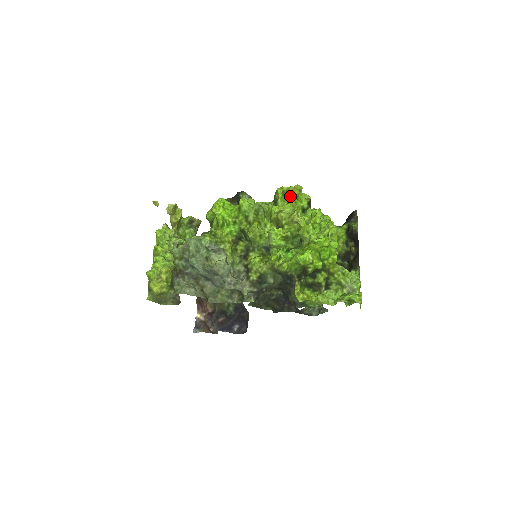
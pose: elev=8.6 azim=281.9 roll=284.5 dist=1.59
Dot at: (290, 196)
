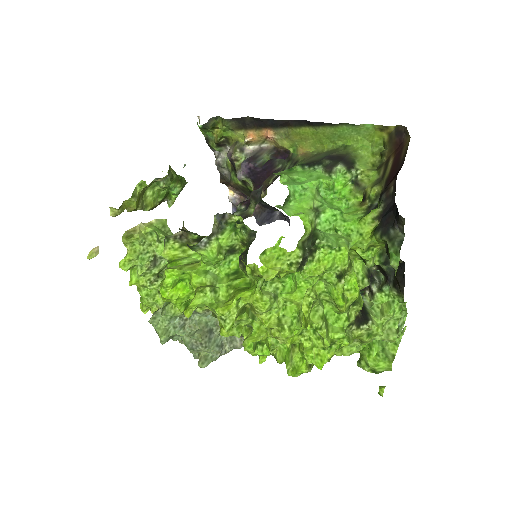
Dot at: occluded
